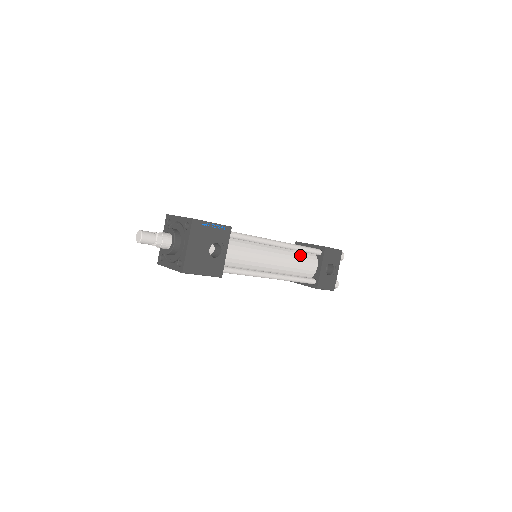
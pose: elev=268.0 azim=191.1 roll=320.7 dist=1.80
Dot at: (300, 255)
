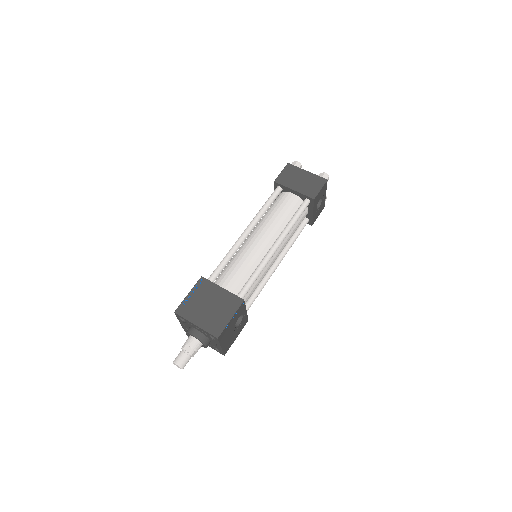
Dot at: occluded
